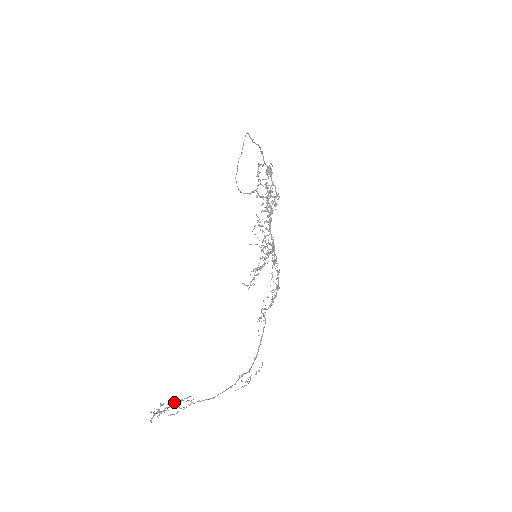
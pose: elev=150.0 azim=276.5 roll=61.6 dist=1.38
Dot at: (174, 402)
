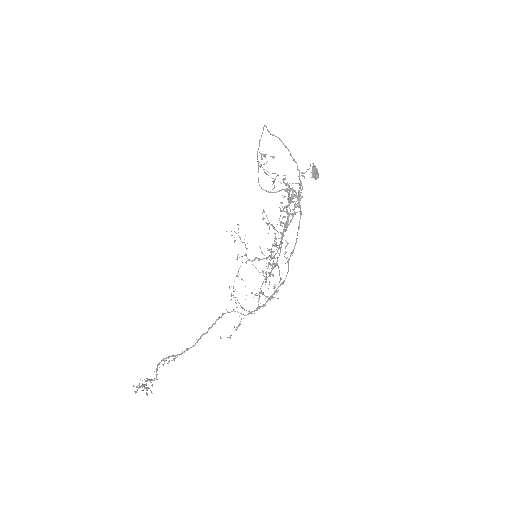
Dot at: occluded
